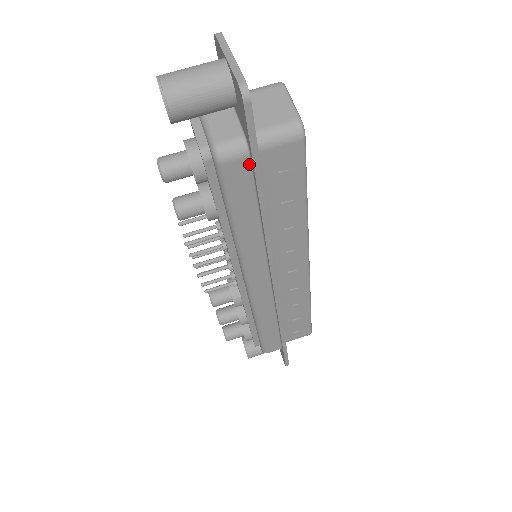
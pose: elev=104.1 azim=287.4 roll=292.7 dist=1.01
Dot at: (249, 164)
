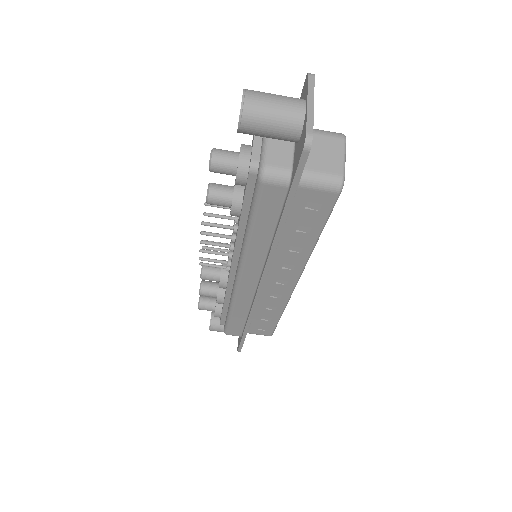
Dot at: (285, 193)
